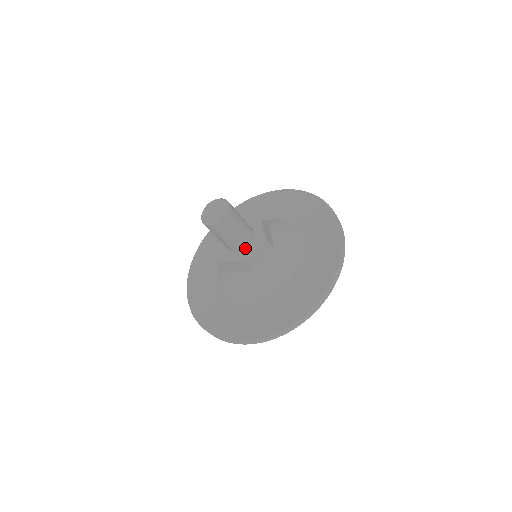
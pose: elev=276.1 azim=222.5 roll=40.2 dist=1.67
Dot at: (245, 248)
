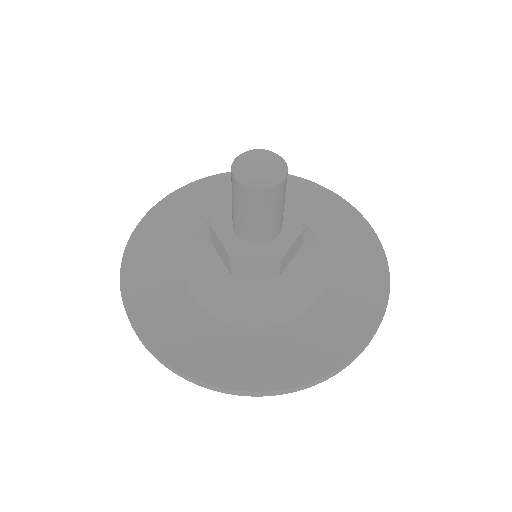
Dot at: (250, 241)
